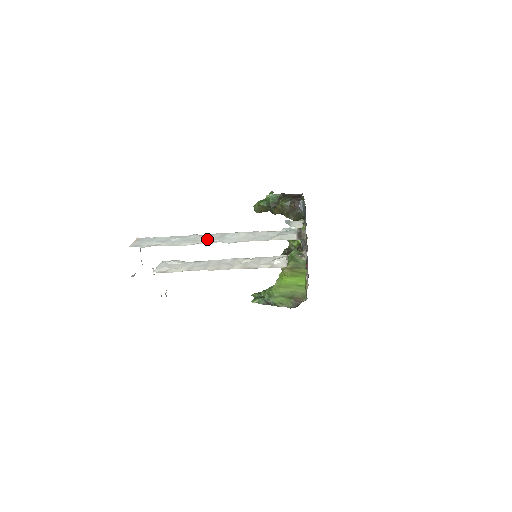
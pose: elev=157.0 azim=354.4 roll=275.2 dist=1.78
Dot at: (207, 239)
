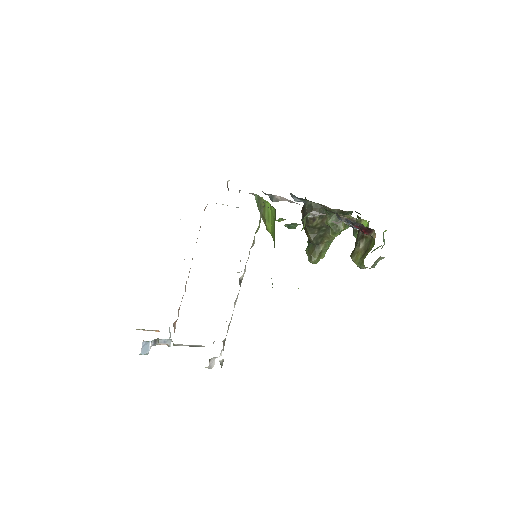
Dot at: occluded
